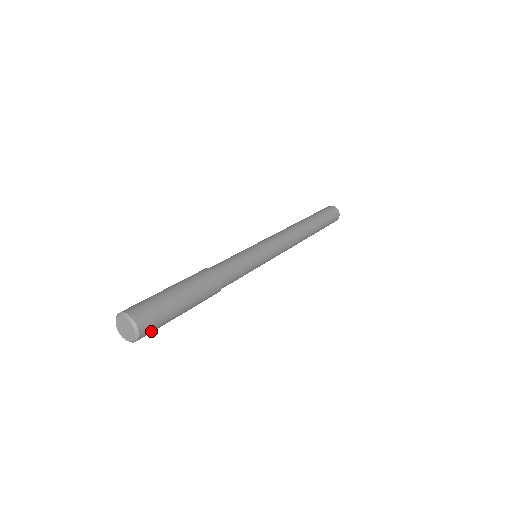
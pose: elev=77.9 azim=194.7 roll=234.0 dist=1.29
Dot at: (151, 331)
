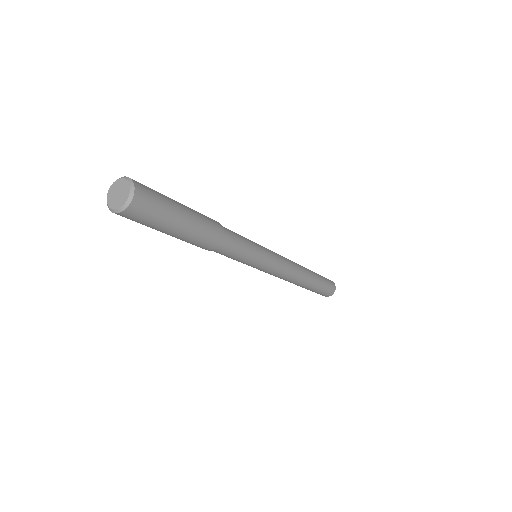
Dot at: (137, 218)
